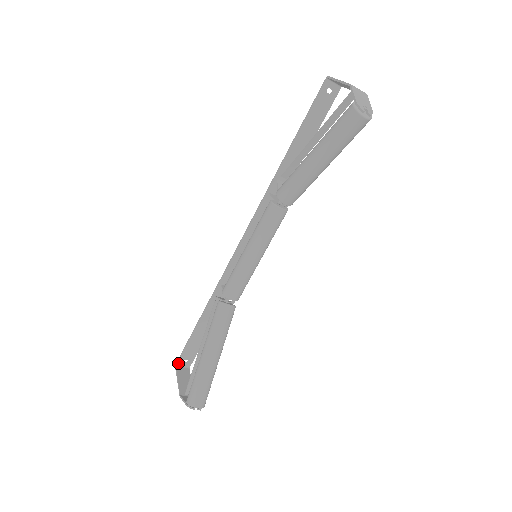
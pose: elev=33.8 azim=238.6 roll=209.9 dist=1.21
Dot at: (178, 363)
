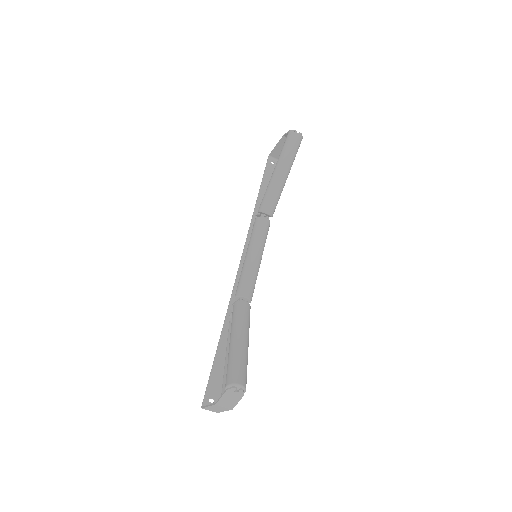
Dot at: (204, 403)
